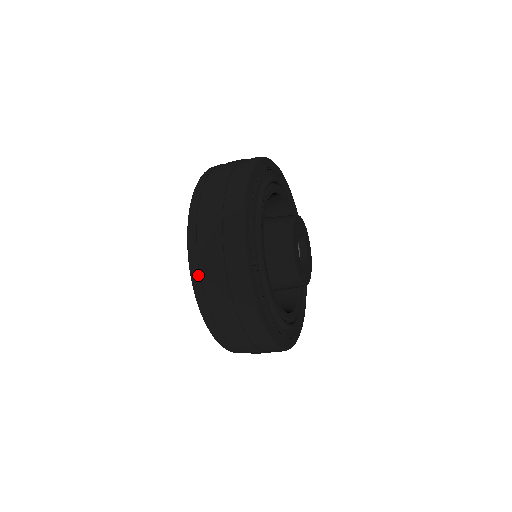
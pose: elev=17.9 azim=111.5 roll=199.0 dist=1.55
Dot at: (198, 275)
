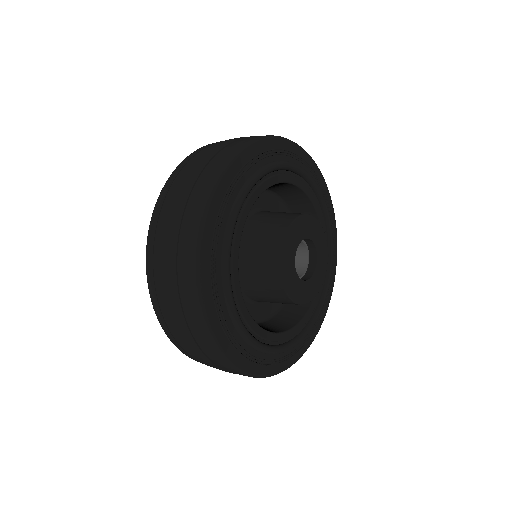
Dot at: (183, 351)
